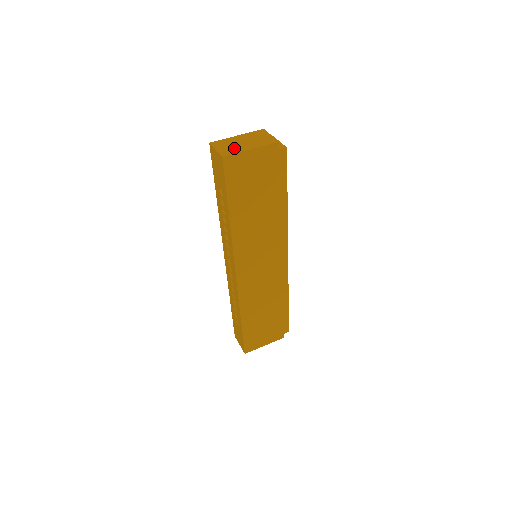
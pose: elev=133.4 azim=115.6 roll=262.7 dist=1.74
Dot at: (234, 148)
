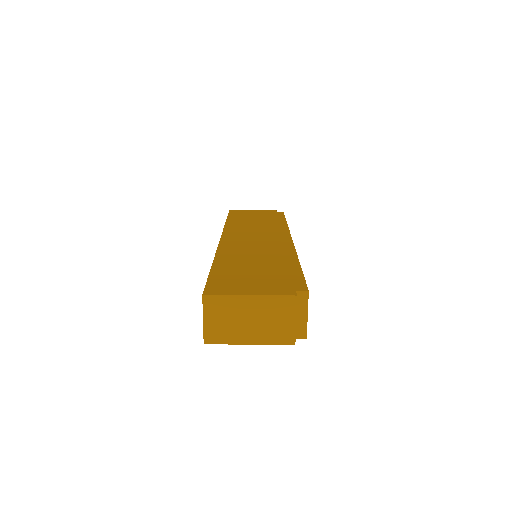
Dot at: (228, 331)
